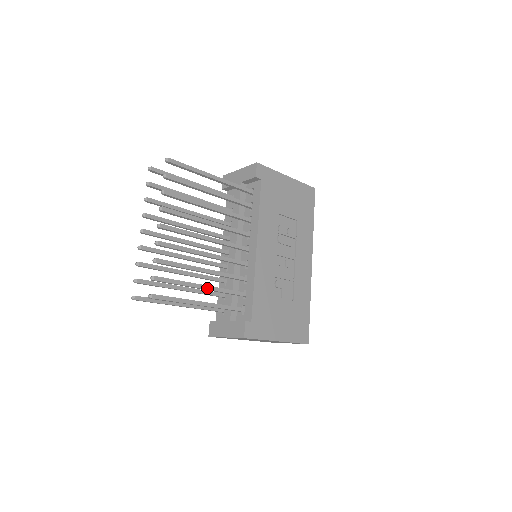
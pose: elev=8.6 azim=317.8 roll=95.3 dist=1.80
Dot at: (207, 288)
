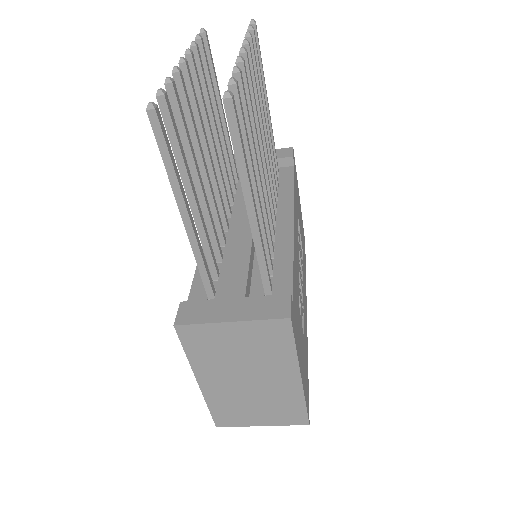
Dot at: (259, 198)
